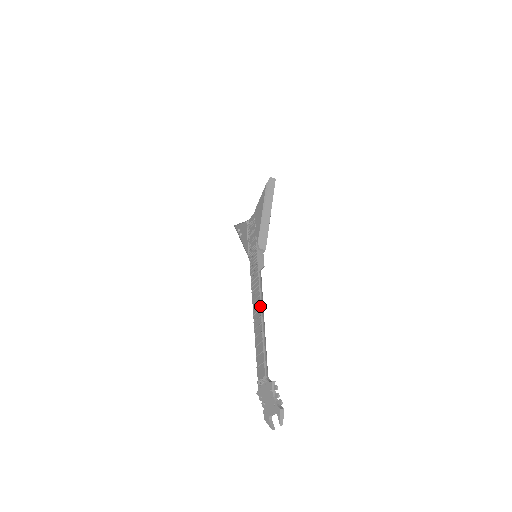
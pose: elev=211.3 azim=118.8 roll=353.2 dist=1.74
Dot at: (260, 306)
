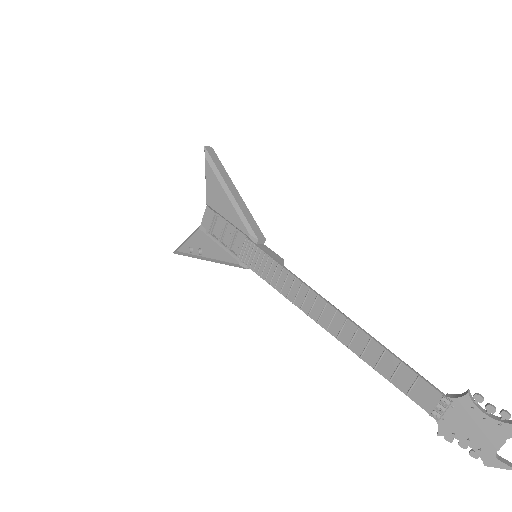
Dot at: (333, 307)
